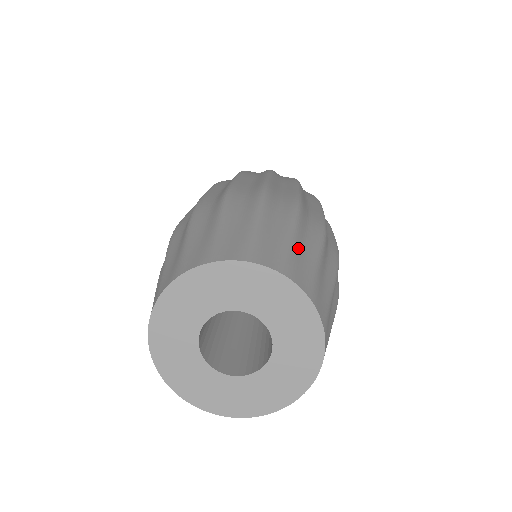
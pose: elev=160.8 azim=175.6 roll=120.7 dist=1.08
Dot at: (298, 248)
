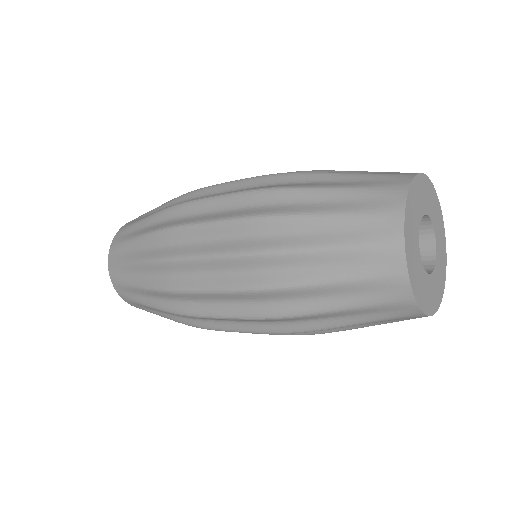
Dot at: occluded
